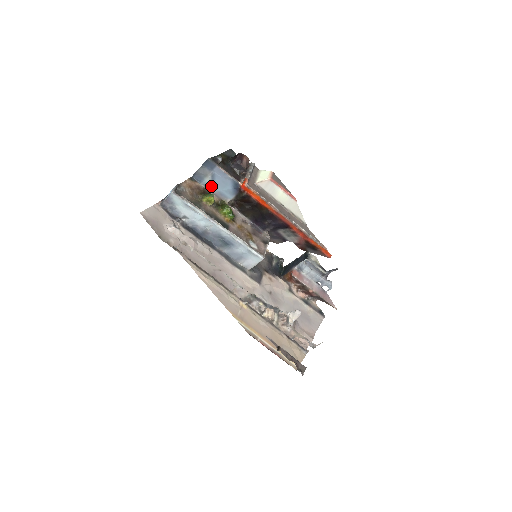
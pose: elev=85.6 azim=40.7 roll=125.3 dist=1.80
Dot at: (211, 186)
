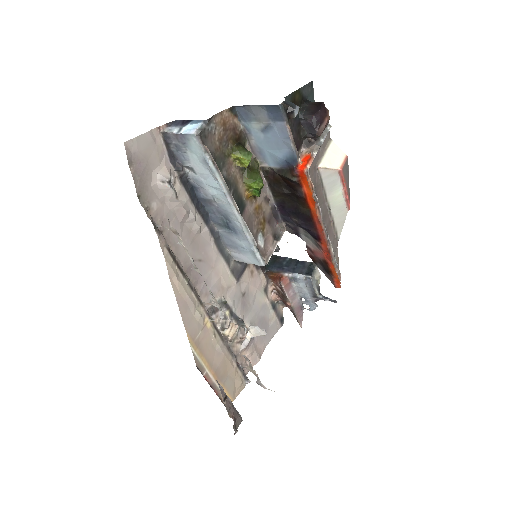
Dot at: (254, 135)
